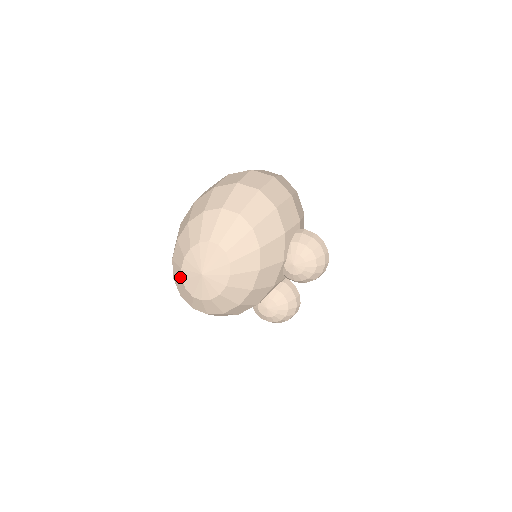
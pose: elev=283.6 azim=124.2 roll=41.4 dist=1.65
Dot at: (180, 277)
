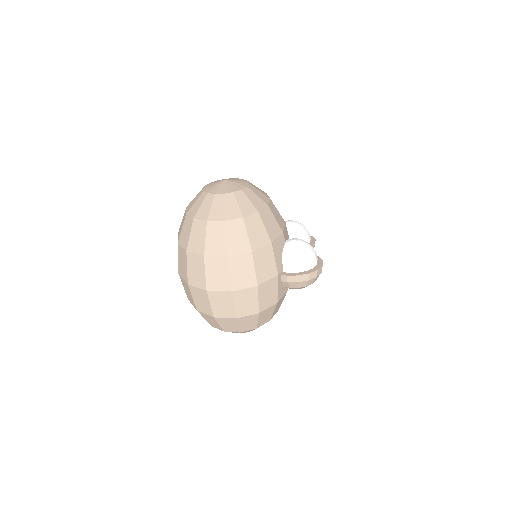
Dot at: occluded
